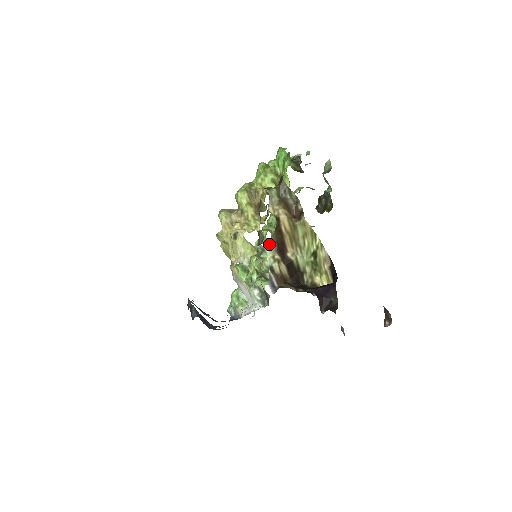
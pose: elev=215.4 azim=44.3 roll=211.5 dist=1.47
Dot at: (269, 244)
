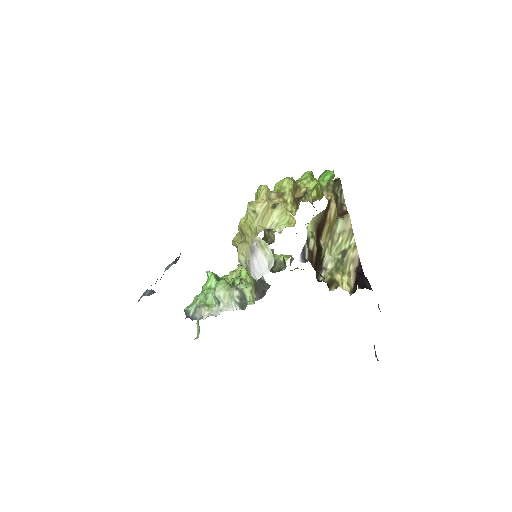
Dot at: (313, 220)
